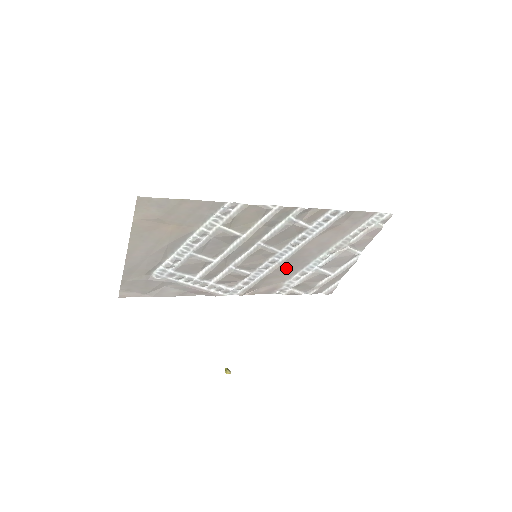
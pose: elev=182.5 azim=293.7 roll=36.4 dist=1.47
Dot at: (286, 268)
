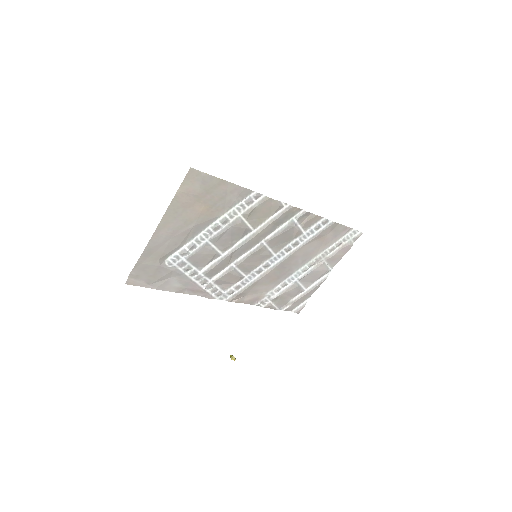
Dot at: (274, 275)
